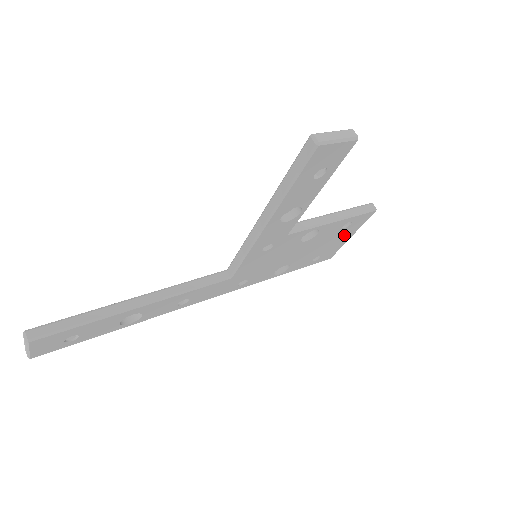
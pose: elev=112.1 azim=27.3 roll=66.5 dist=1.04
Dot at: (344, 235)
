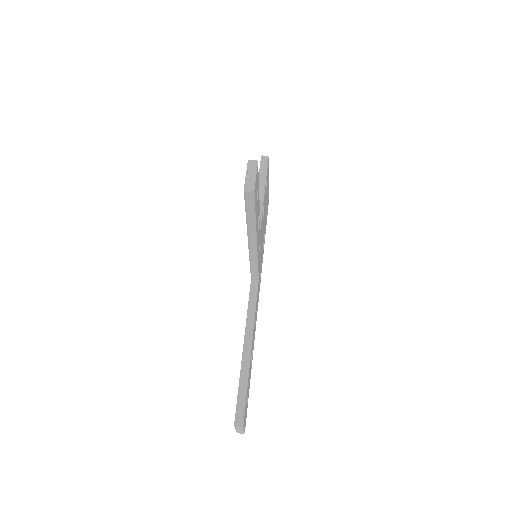
Dot at: (267, 186)
